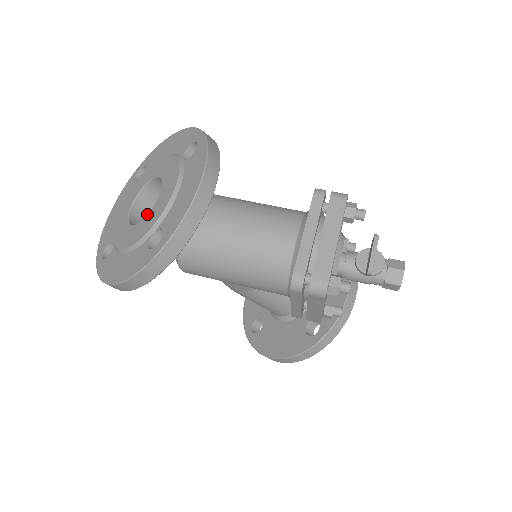
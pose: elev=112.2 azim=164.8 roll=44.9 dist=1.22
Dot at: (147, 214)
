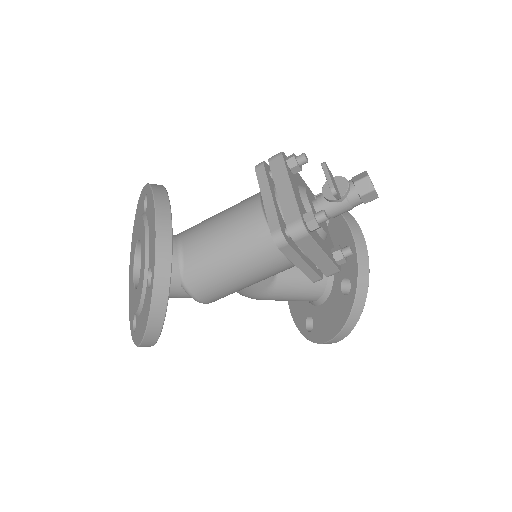
Dot at: occluded
